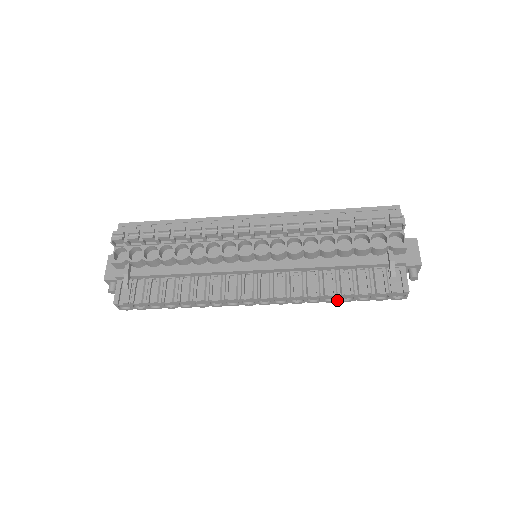
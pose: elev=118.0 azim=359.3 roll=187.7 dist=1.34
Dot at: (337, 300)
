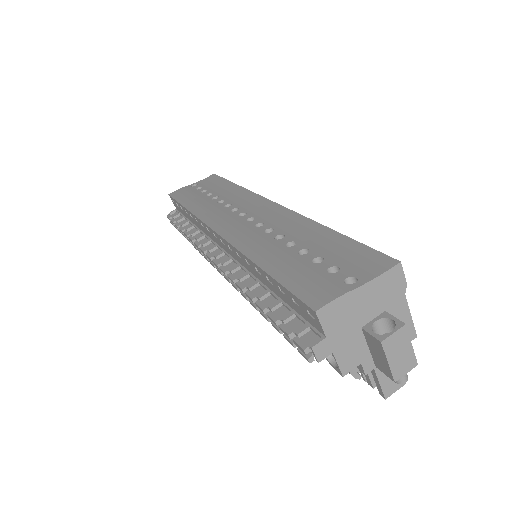
Dot at: occluded
